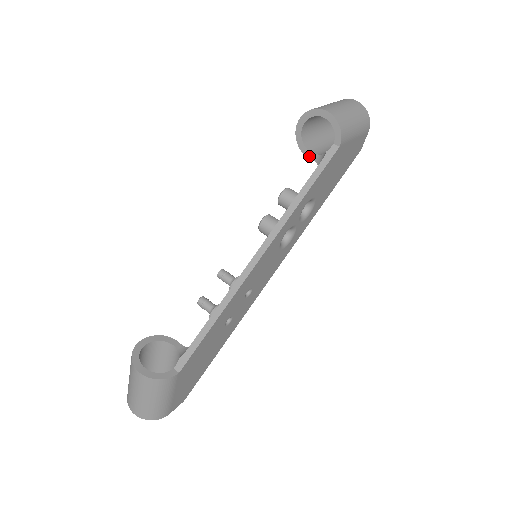
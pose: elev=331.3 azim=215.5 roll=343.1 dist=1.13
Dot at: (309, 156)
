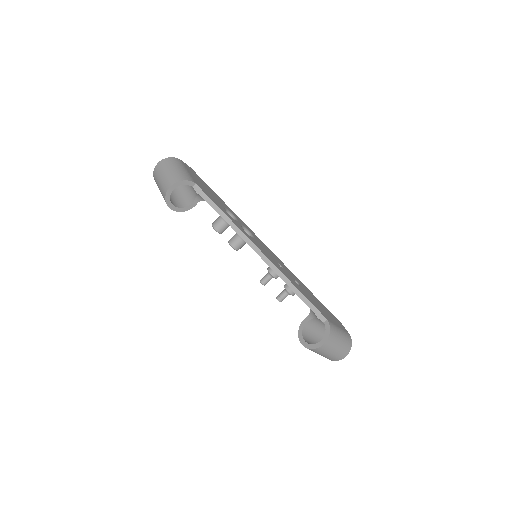
Dot at: (194, 205)
